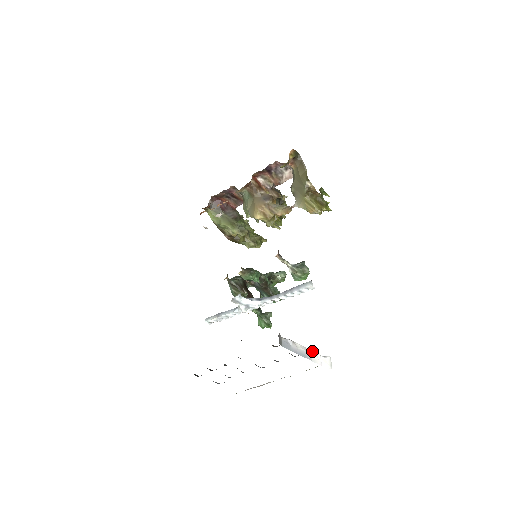
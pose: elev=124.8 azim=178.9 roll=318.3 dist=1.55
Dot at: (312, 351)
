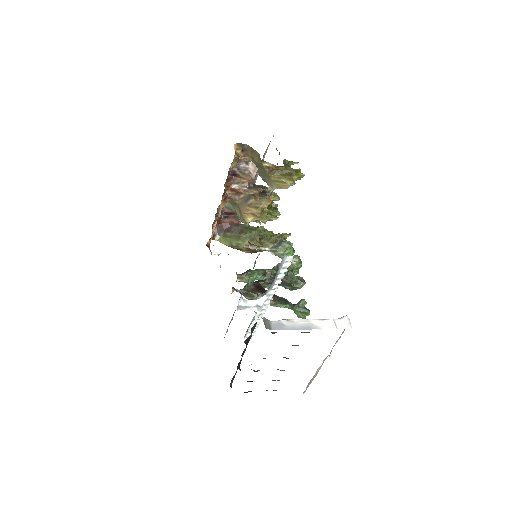
Dot at: (319, 319)
